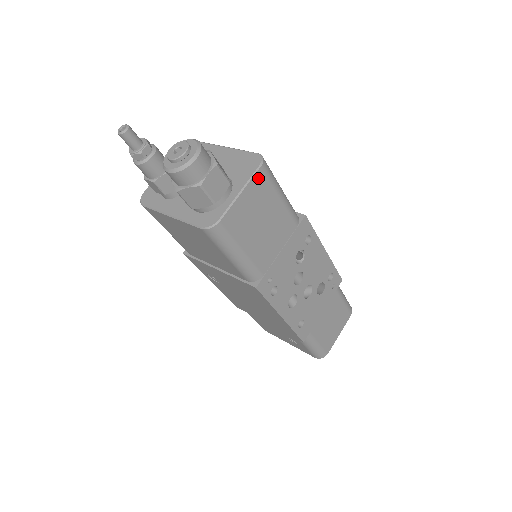
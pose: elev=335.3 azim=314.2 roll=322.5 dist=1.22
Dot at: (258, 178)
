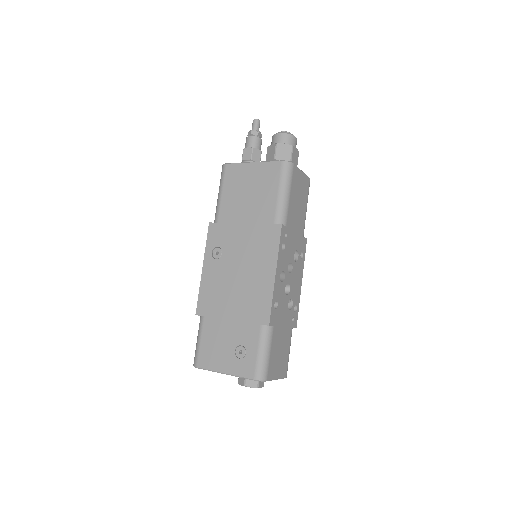
Dot at: (307, 180)
